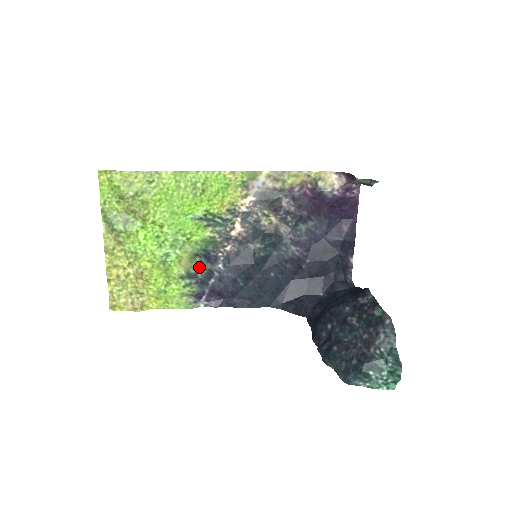
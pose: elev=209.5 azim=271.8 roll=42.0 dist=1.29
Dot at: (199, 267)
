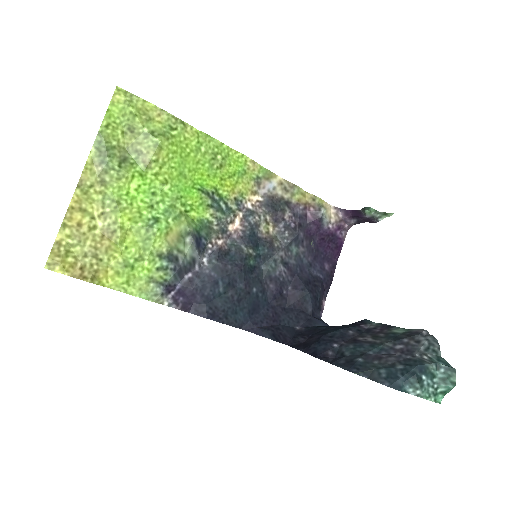
Dot at: (184, 251)
